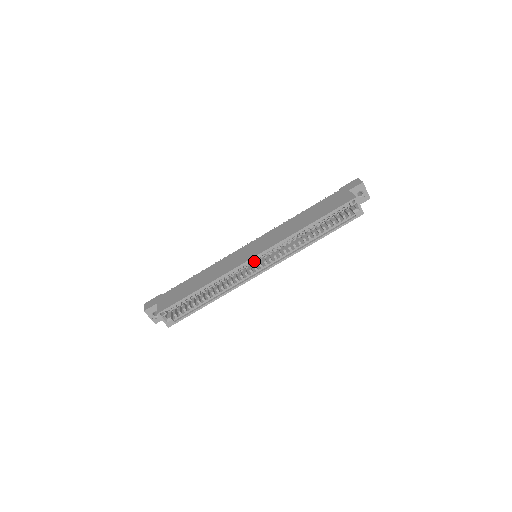
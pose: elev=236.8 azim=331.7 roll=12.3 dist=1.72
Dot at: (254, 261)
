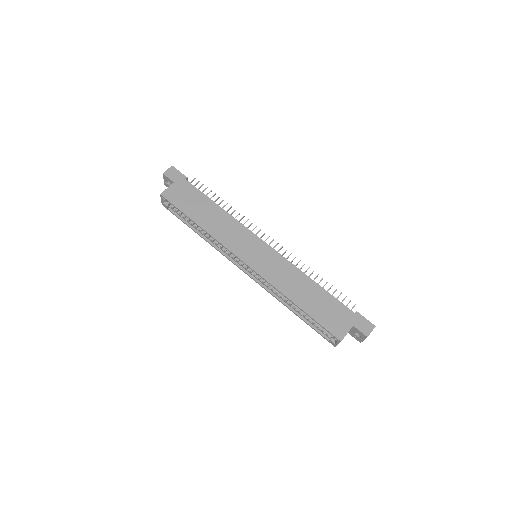
Dot at: occluded
